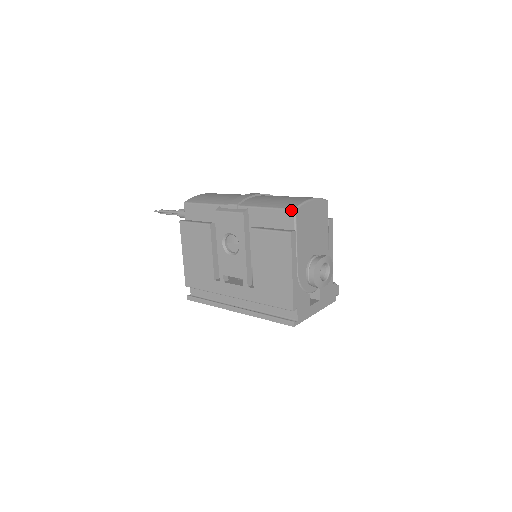
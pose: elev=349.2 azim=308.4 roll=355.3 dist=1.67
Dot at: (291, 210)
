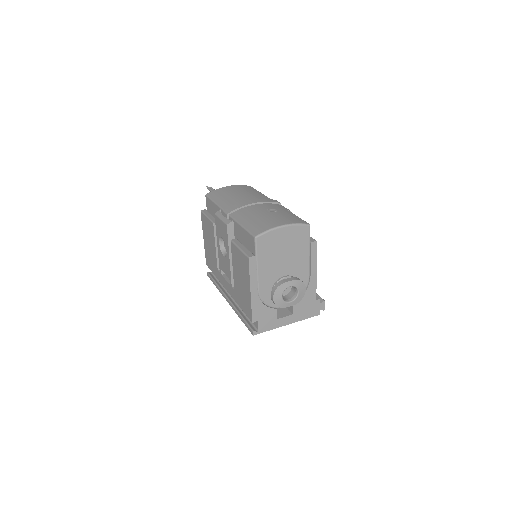
Dot at: (253, 237)
